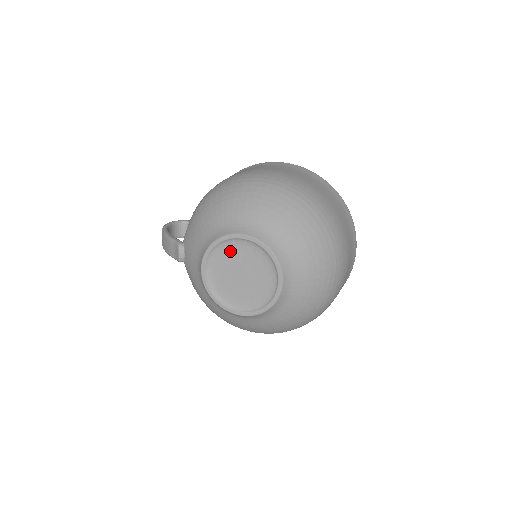
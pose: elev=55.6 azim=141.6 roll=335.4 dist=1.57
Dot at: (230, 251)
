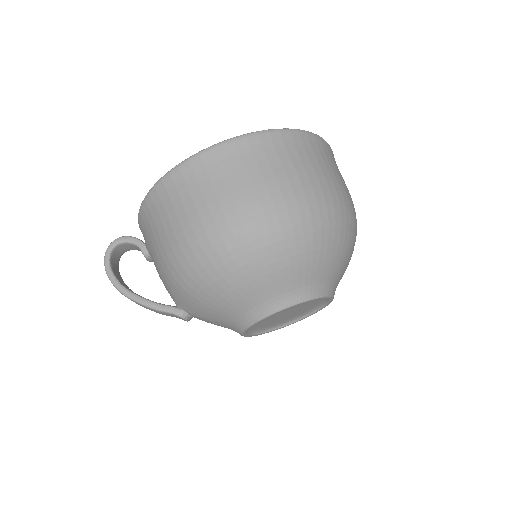
Dot at: occluded
